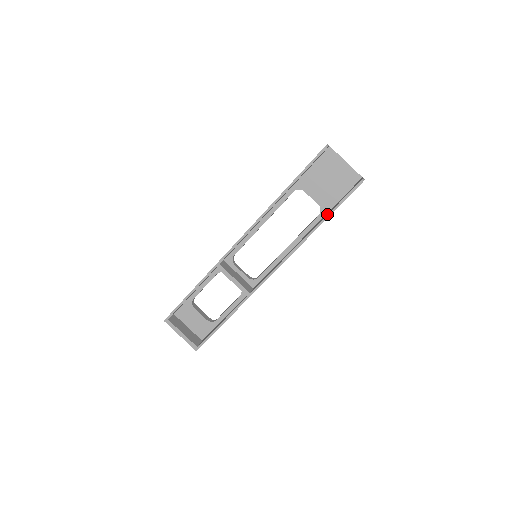
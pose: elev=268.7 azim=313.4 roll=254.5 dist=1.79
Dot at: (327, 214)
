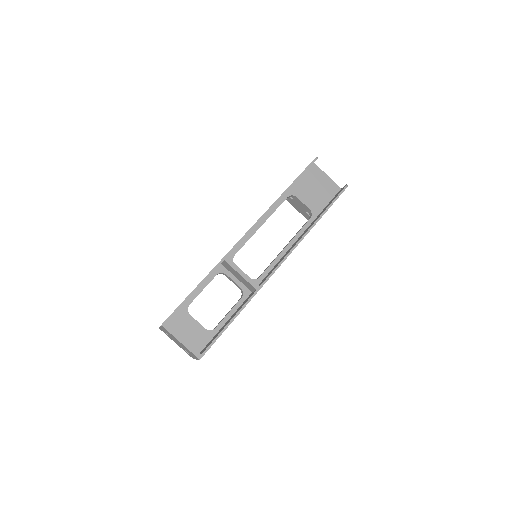
Dot at: (323, 211)
